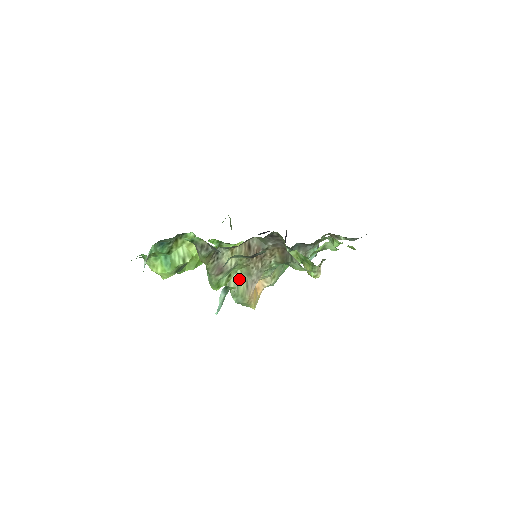
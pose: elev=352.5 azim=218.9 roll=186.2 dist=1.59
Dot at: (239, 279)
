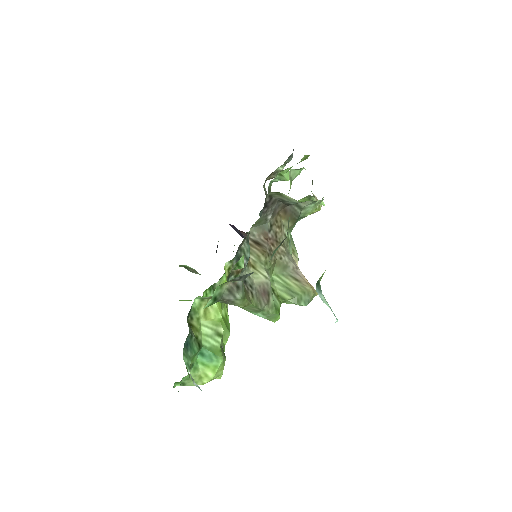
Dot at: (283, 283)
